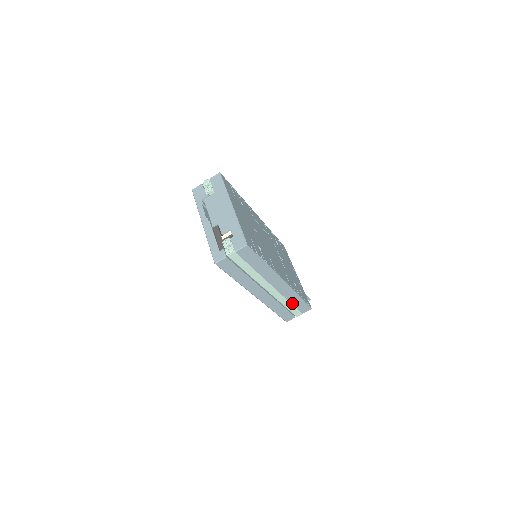
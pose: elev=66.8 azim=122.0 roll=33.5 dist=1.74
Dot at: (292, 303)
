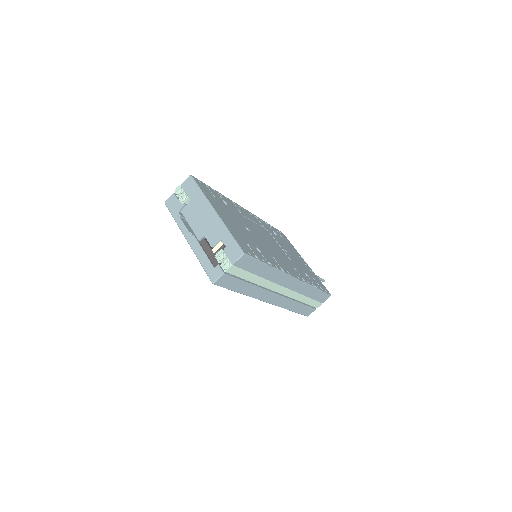
Dot at: (309, 297)
